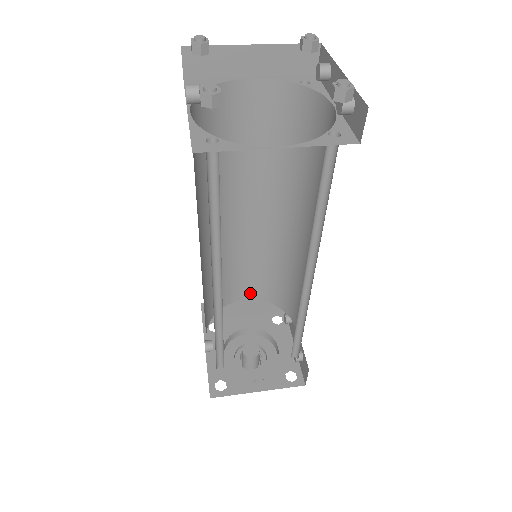
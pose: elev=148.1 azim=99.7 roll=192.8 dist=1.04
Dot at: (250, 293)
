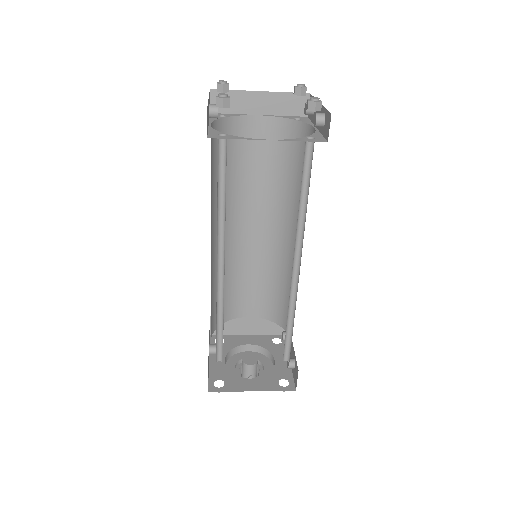
Dot at: (253, 310)
